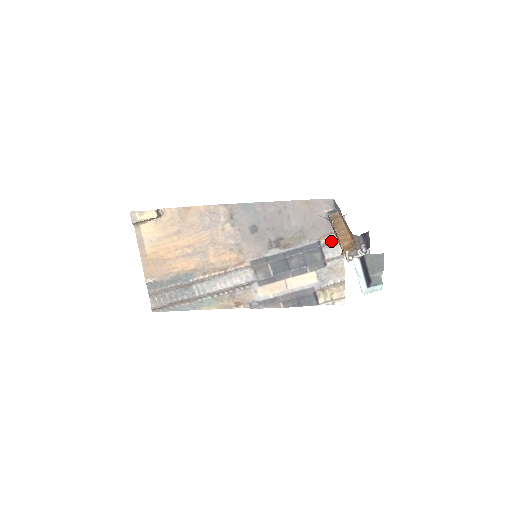
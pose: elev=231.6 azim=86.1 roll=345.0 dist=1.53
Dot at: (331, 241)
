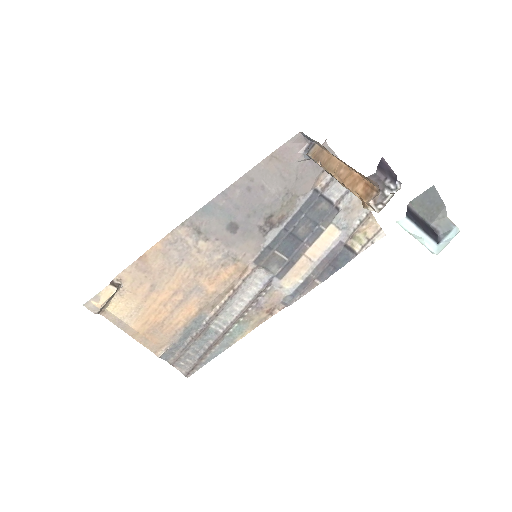
Dot at: (328, 180)
